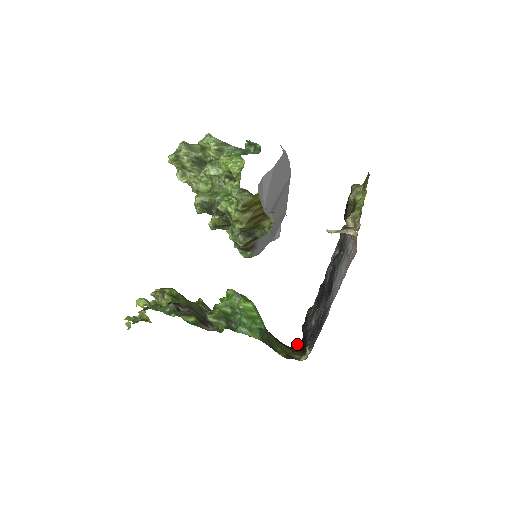
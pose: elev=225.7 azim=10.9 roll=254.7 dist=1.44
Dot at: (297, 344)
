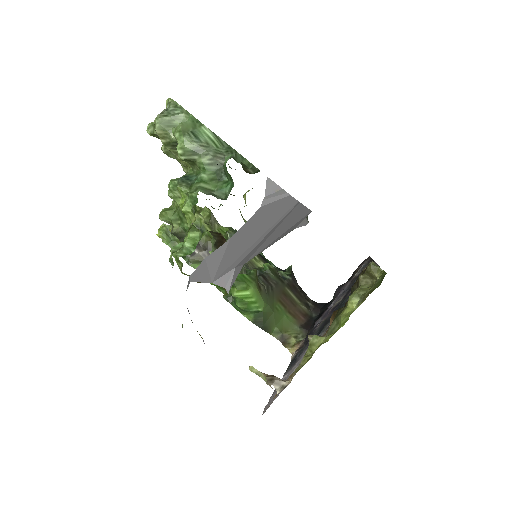
Dot at: (322, 305)
